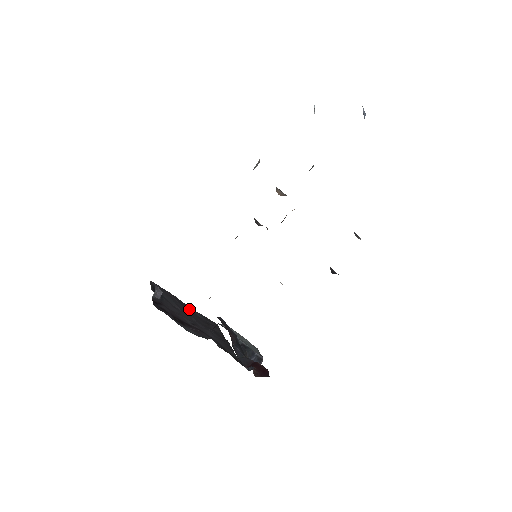
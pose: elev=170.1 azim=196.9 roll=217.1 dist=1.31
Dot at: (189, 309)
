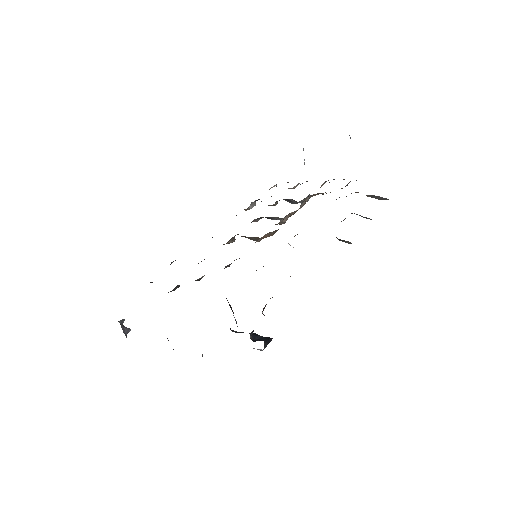
Dot at: occluded
